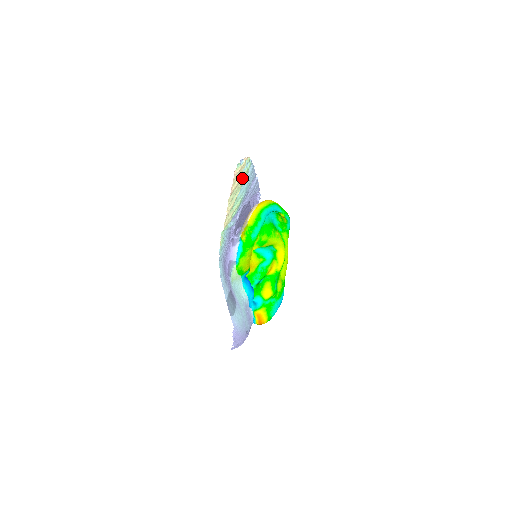
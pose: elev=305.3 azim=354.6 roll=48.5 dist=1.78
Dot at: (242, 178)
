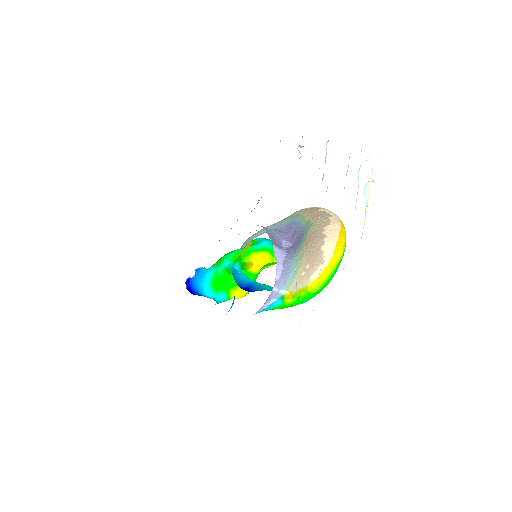
Dot at: occluded
